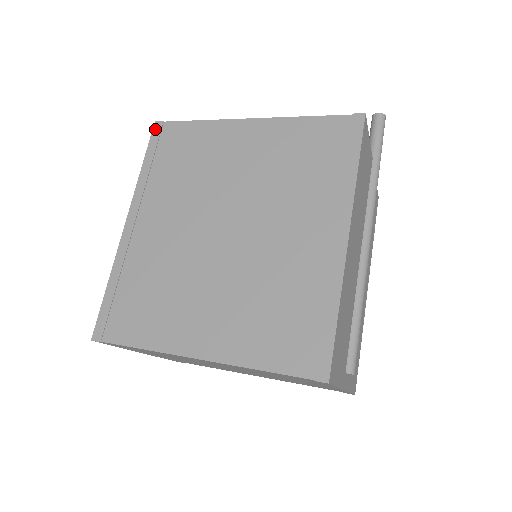
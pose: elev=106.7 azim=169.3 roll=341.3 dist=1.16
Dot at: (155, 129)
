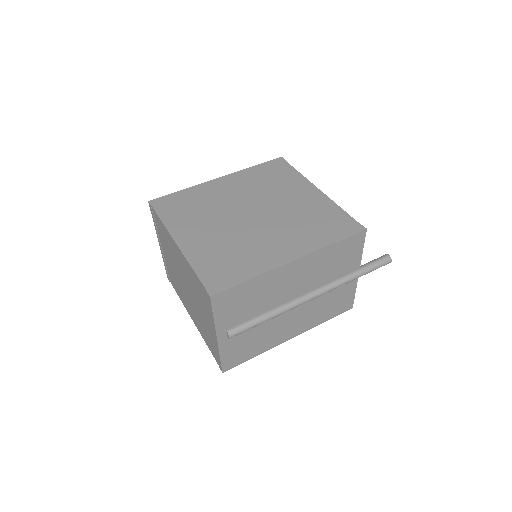
Dot at: (278, 159)
